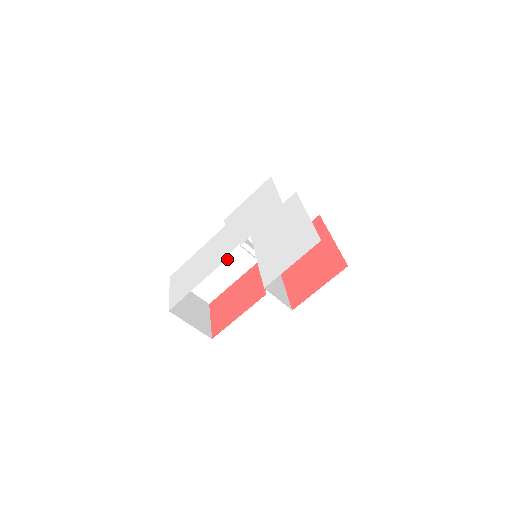
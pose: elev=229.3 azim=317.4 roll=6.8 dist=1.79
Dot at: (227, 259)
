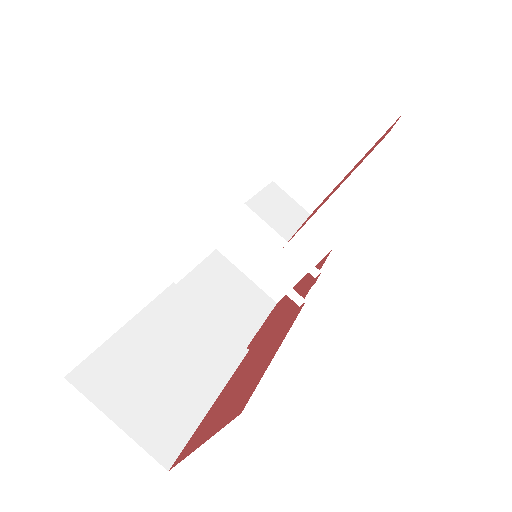
Dot at: (188, 346)
